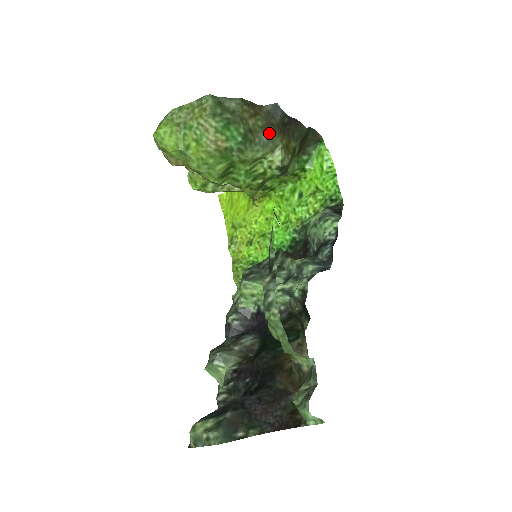
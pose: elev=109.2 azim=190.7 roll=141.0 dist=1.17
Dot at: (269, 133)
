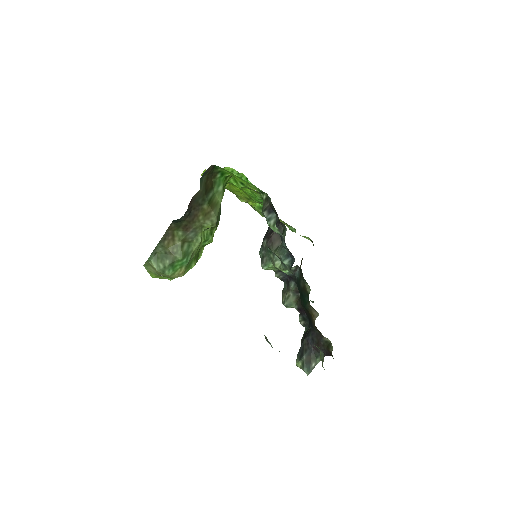
Dot at: (190, 231)
